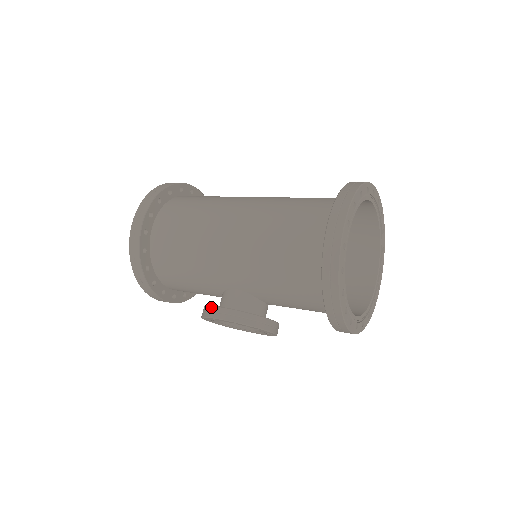
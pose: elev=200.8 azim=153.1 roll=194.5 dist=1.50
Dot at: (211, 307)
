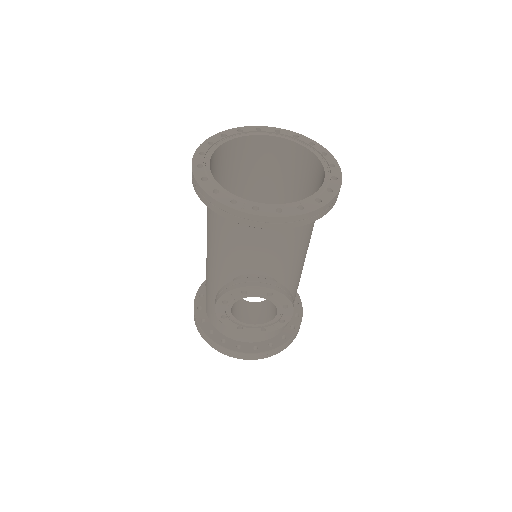
Dot at: occluded
